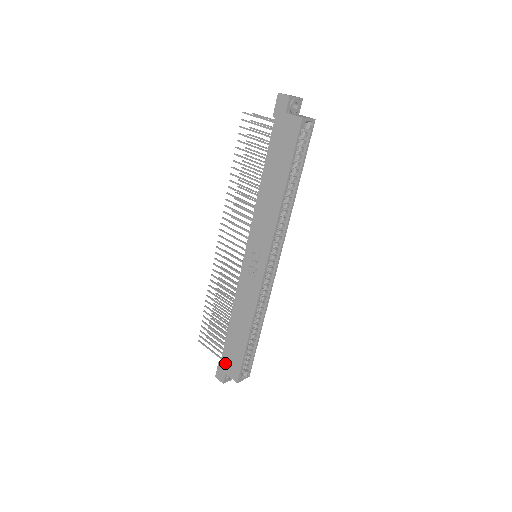
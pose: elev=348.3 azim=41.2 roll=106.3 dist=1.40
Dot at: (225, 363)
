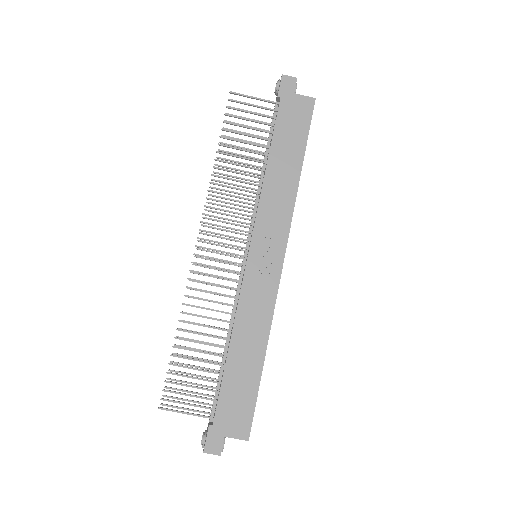
Dot at: (223, 419)
